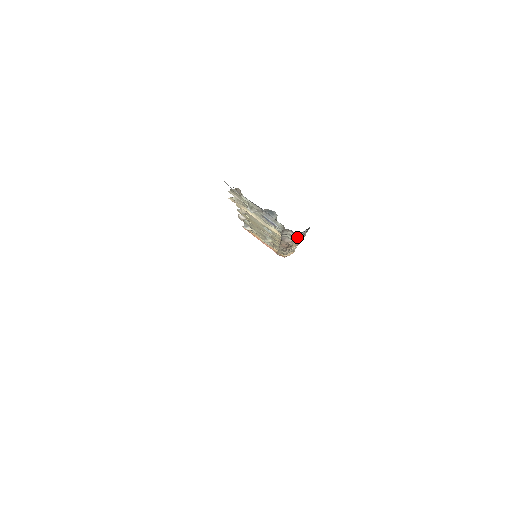
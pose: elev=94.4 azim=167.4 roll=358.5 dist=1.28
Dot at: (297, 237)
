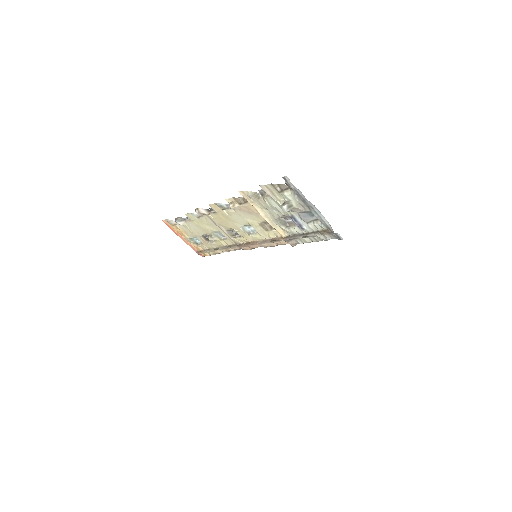
Dot at: (320, 240)
